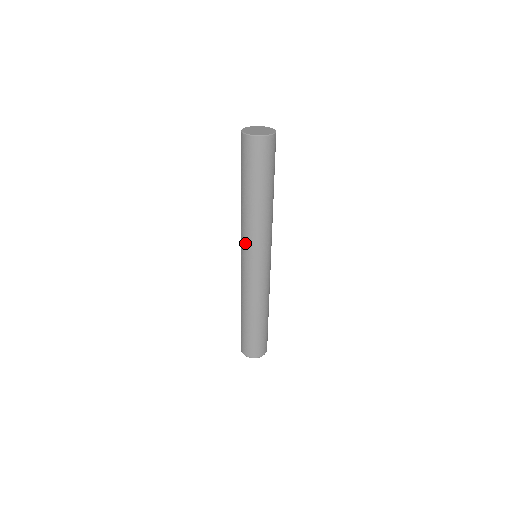
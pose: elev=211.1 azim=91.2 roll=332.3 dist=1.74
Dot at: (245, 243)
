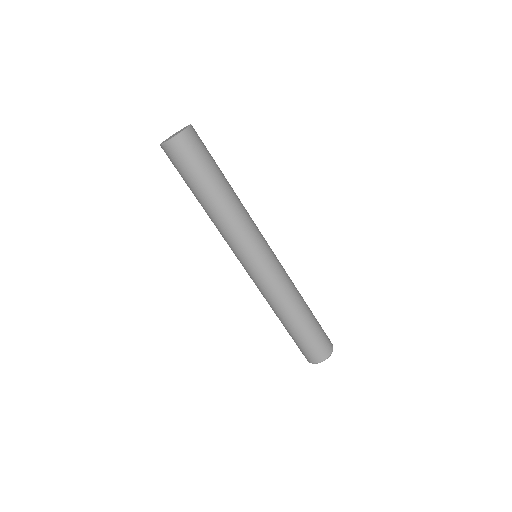
Dot at: occluded
